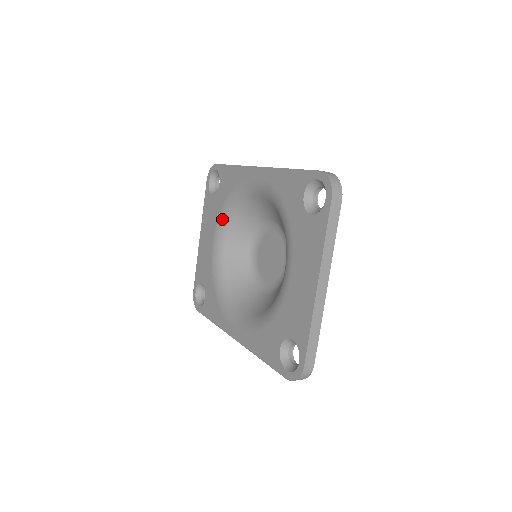
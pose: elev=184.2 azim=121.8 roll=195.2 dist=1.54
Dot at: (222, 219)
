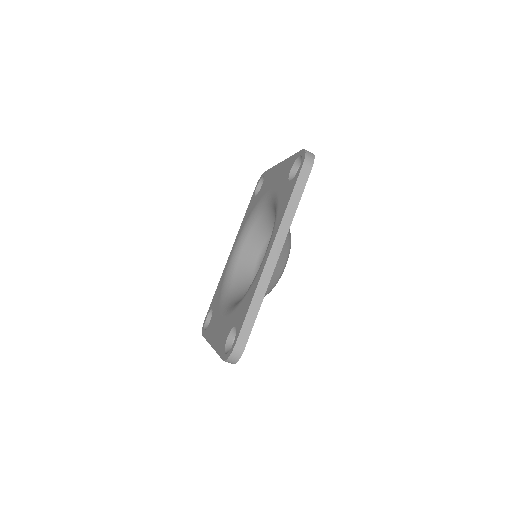
Dot at: (223, 302)
